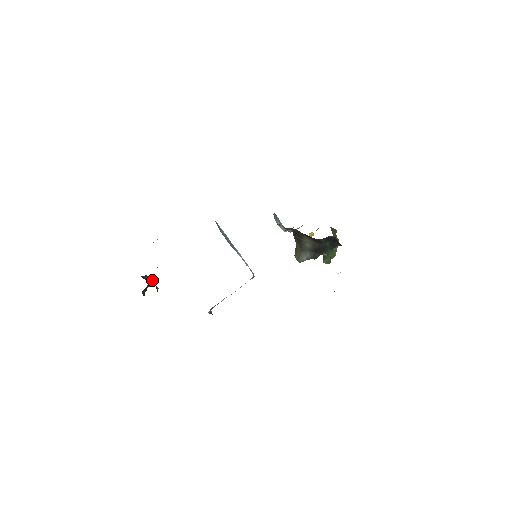
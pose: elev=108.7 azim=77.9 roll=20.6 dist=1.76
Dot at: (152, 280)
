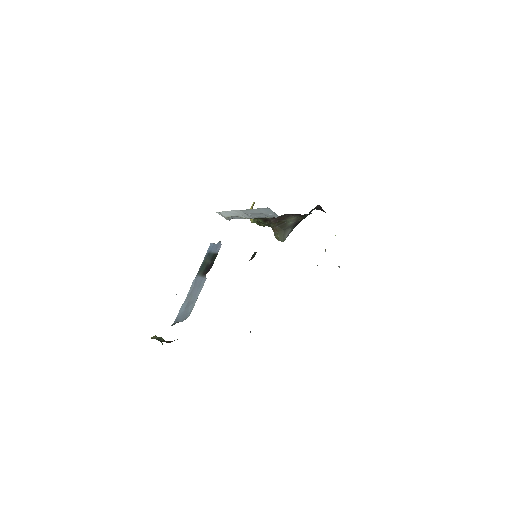
Dot at: occluded
